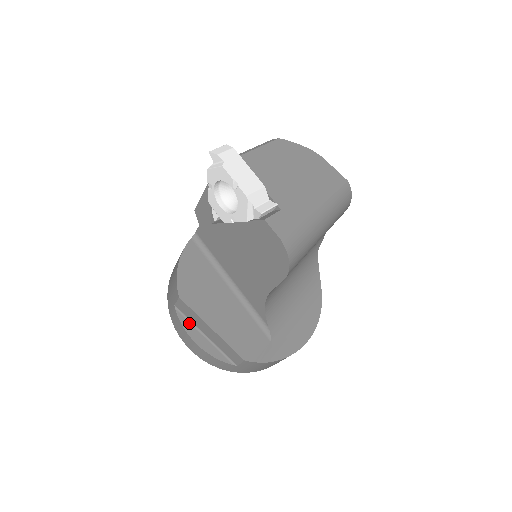
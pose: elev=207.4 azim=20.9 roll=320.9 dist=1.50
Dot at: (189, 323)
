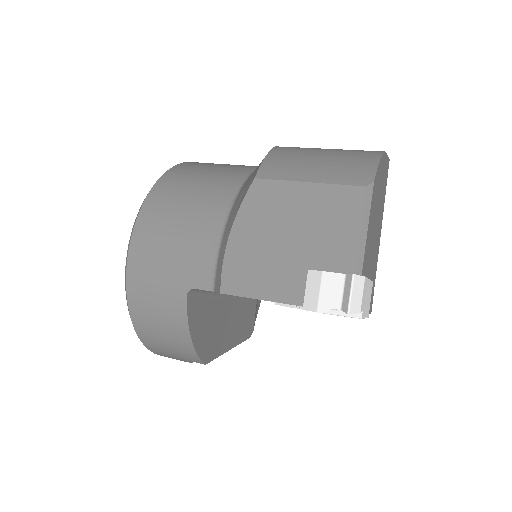
Dot at: occluded
